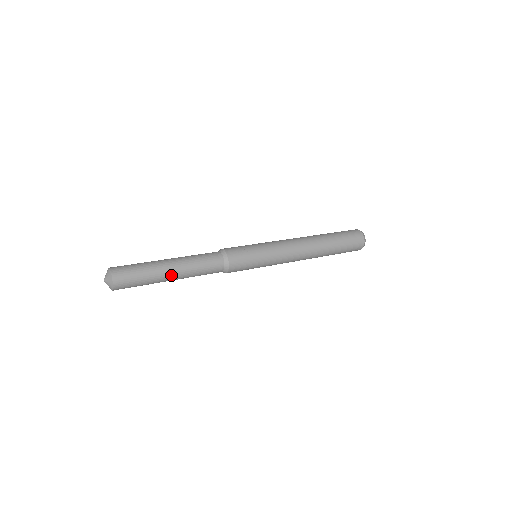
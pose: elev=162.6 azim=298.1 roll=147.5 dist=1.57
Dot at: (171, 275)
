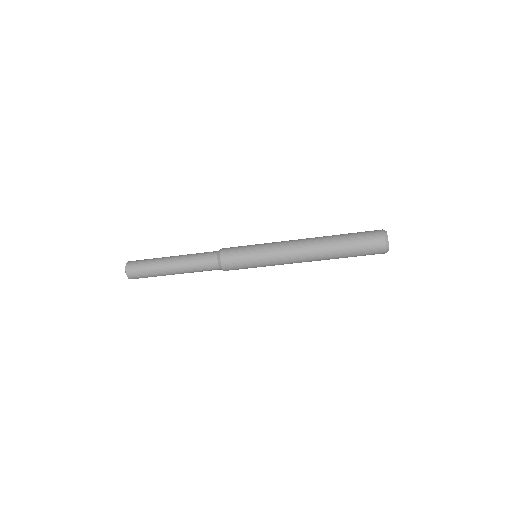
Dot at: (170, 261)
